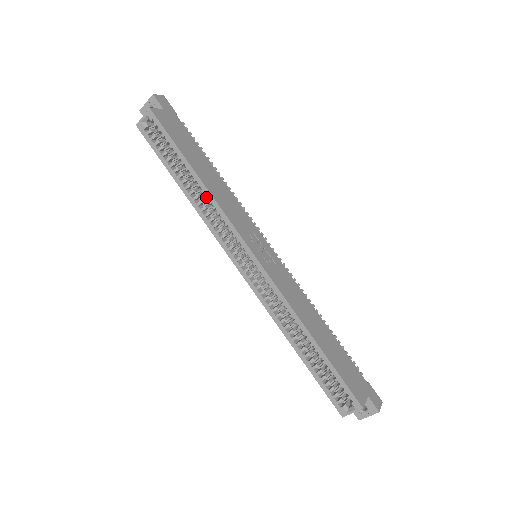
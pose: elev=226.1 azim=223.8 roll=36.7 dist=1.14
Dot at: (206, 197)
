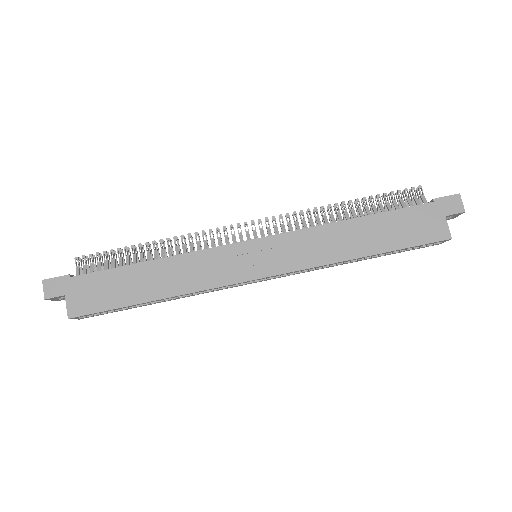
Dot at: occluded
